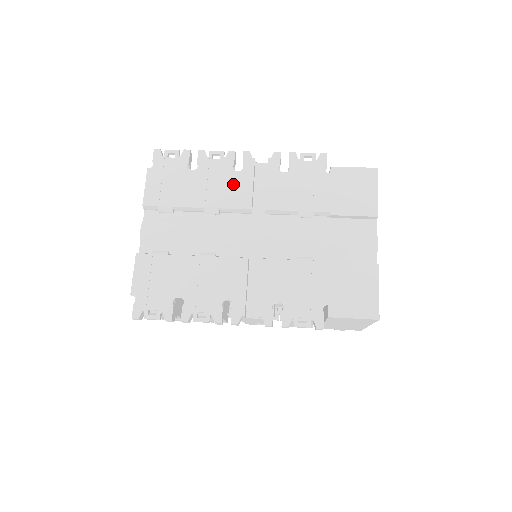
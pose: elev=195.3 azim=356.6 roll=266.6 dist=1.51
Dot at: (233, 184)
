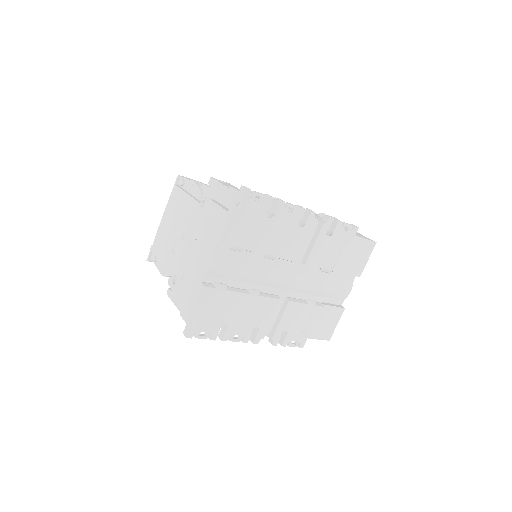
Dot at: (293, 239)
